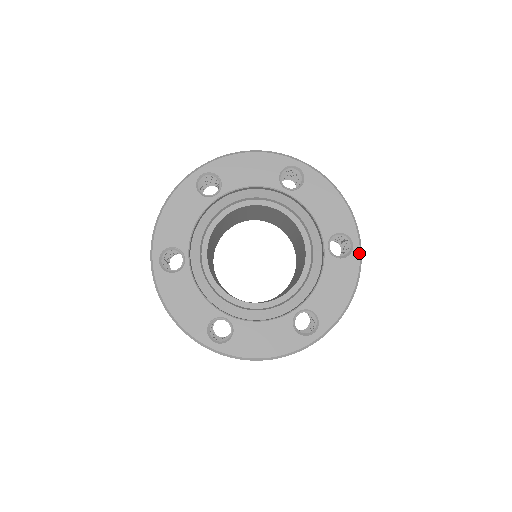
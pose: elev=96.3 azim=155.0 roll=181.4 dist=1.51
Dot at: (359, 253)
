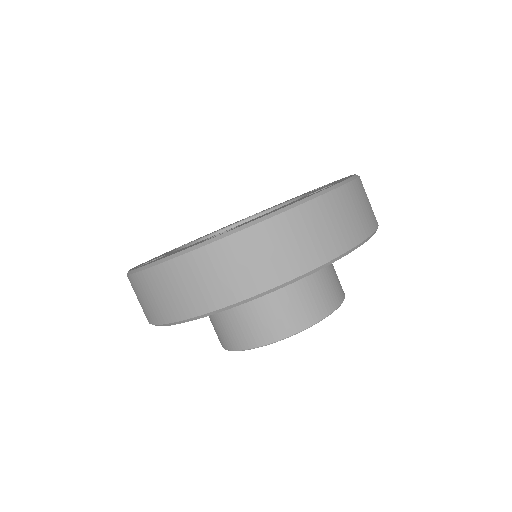
Dot at: (336, 184)
